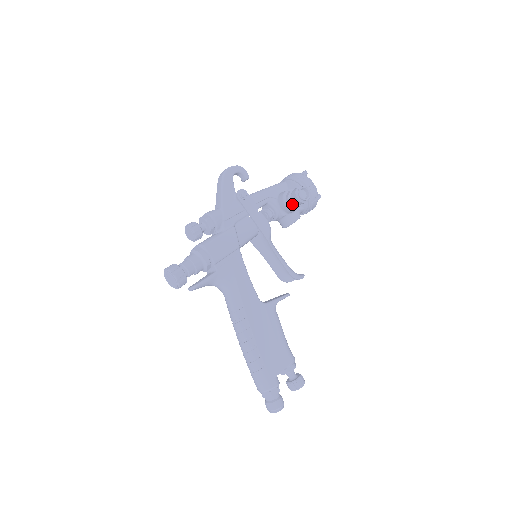
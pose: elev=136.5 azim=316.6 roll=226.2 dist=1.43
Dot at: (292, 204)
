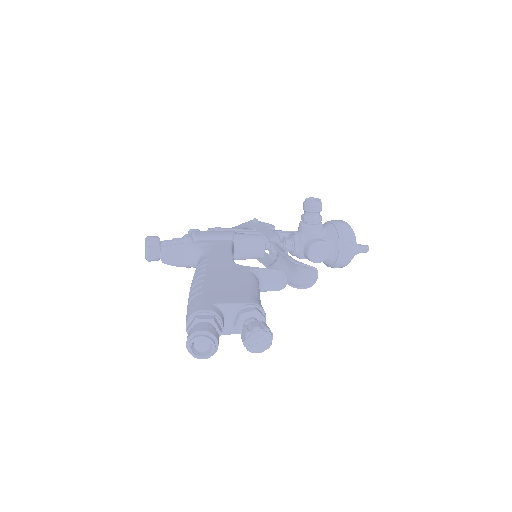
Dot at: (305, 217)
